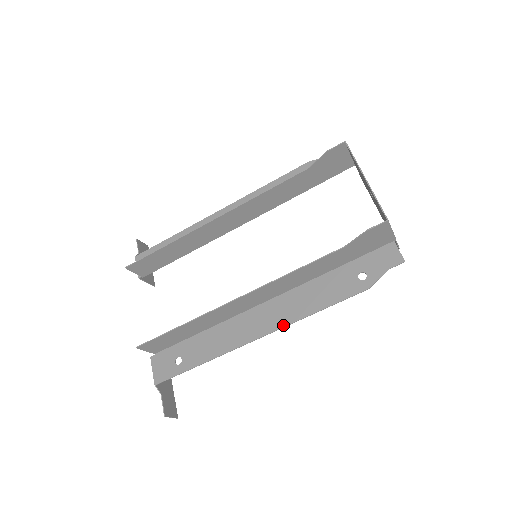
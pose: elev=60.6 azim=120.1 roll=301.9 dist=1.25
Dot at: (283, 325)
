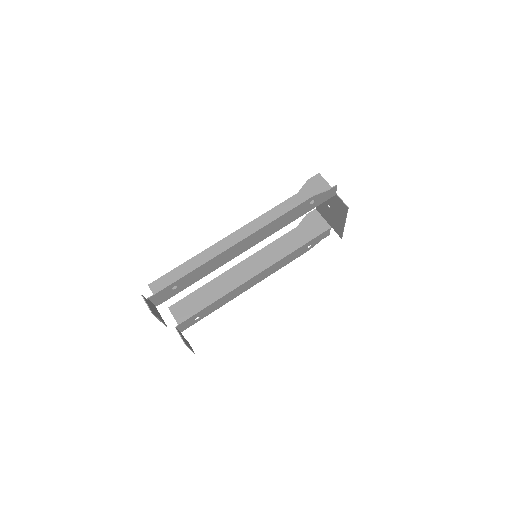
Dot at: (255, 232)
